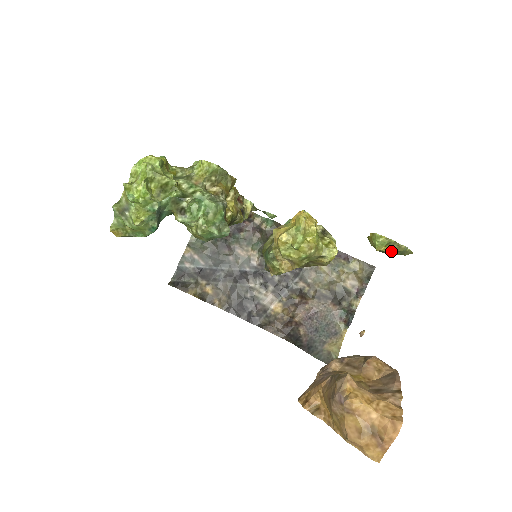
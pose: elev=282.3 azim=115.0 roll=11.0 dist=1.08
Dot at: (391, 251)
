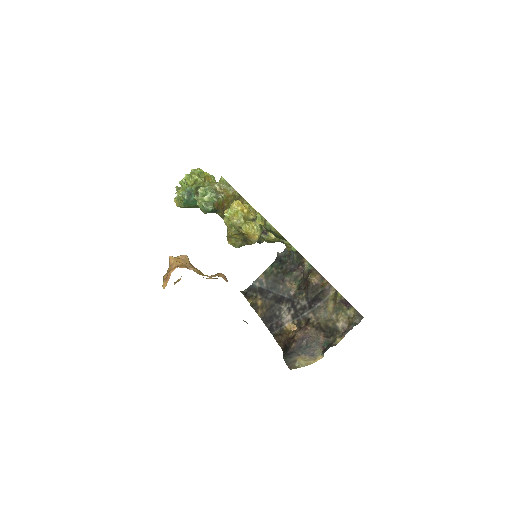
Dot at: (264, 225)
